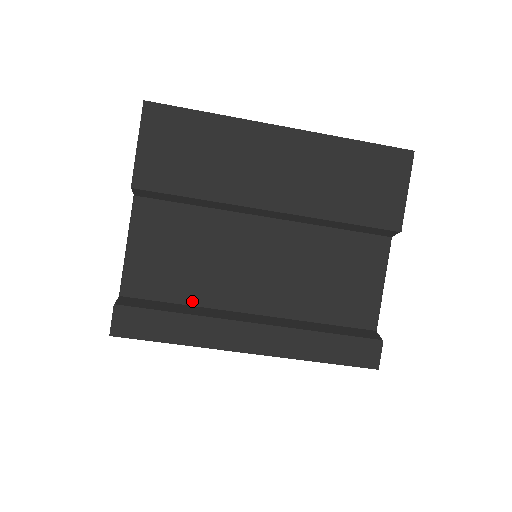
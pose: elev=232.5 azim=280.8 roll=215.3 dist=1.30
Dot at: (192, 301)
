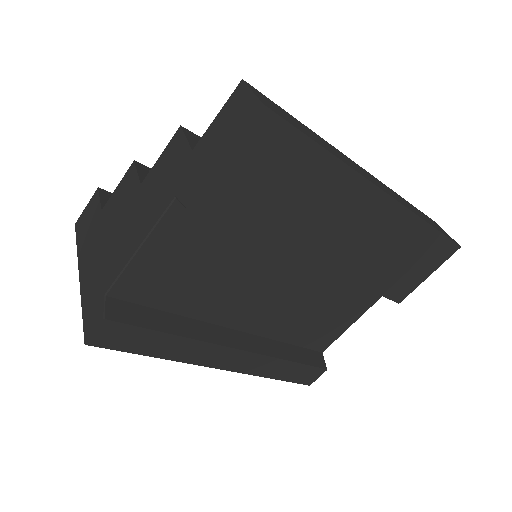
Dot at: (185, 312)
